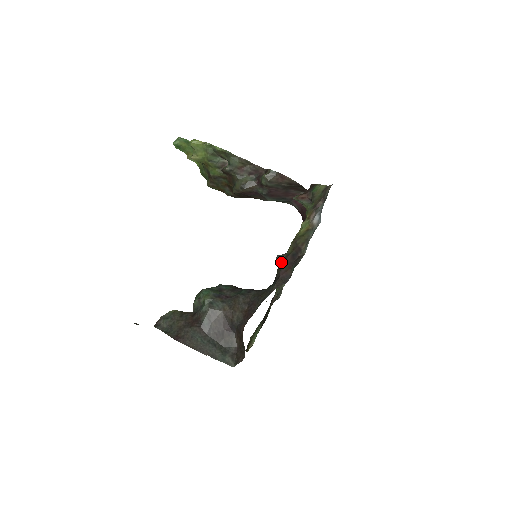
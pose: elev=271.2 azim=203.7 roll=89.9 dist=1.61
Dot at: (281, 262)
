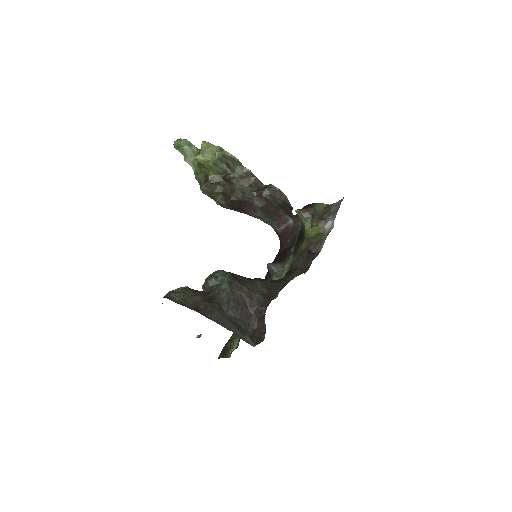
Dot at: (296, 256)
